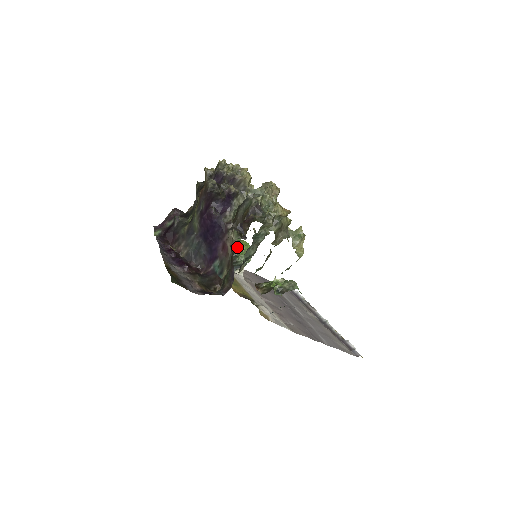
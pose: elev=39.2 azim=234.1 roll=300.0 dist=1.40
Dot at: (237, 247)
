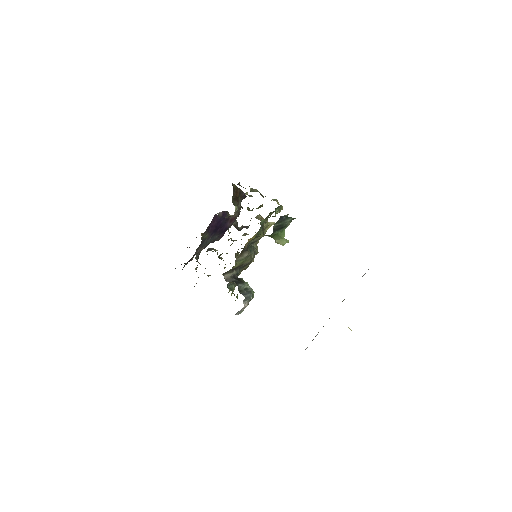
Dot at: occluded
